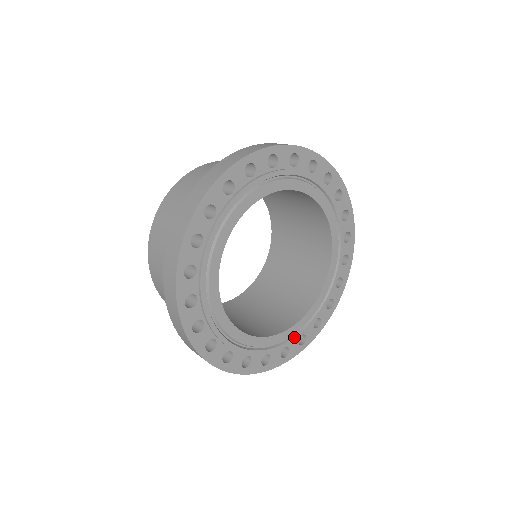
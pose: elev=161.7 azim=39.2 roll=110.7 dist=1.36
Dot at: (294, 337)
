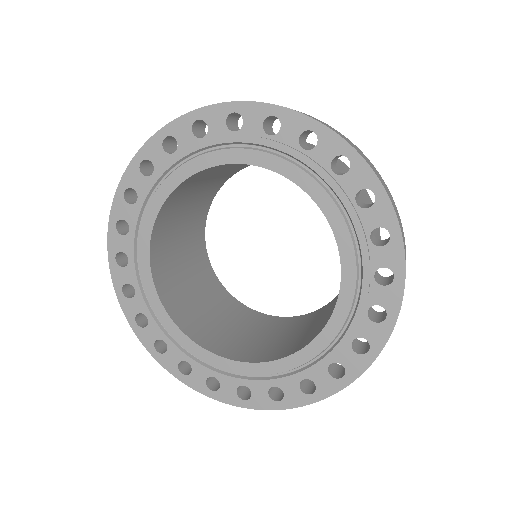
Dot at: (257, 380)
